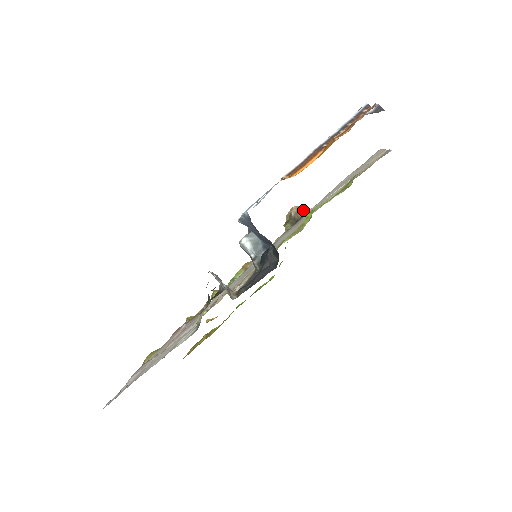
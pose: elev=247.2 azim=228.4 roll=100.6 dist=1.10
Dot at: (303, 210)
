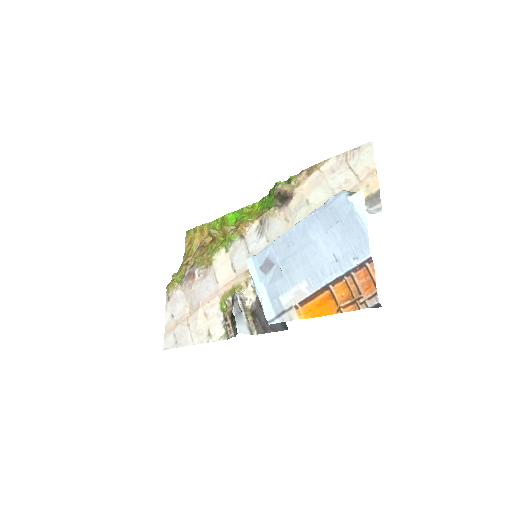
Dot at: (291, 191)
